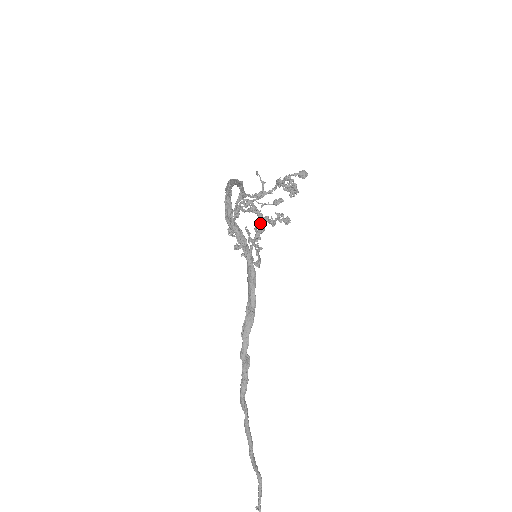
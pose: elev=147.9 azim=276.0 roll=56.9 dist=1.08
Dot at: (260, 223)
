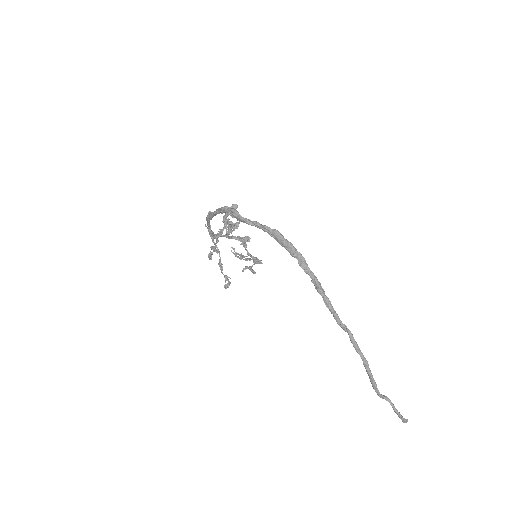
Dot at: (239, 240)
